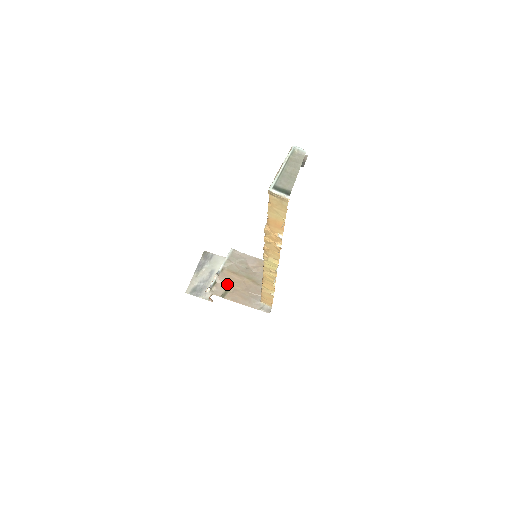
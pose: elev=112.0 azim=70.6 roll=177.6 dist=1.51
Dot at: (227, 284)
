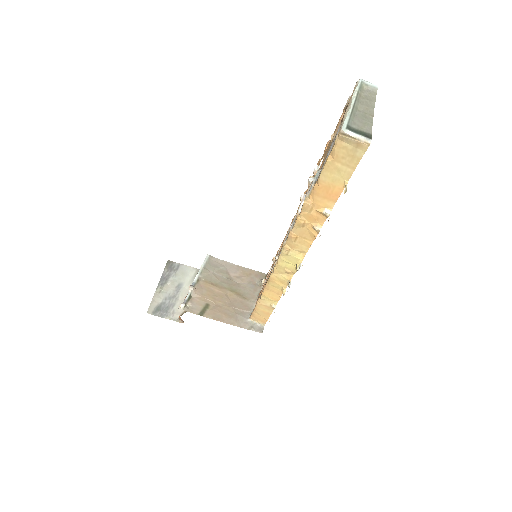
Dot at: (205, 298)
